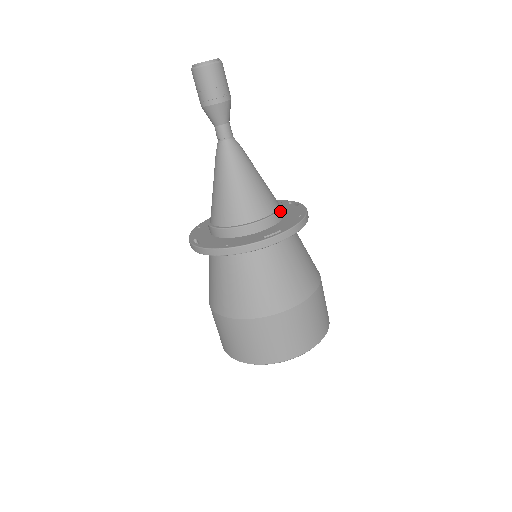
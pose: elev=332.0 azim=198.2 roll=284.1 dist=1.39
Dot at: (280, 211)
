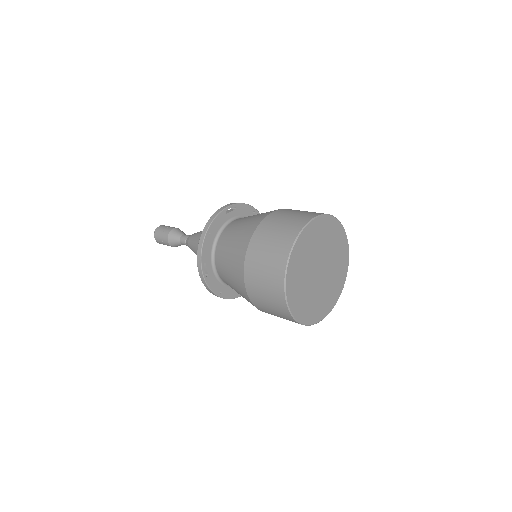
Dot at: occluded
